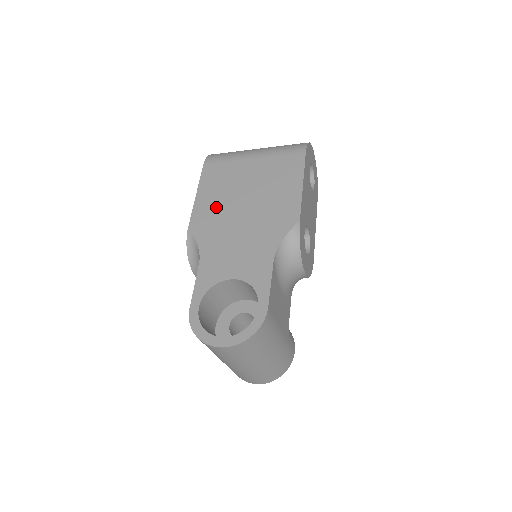
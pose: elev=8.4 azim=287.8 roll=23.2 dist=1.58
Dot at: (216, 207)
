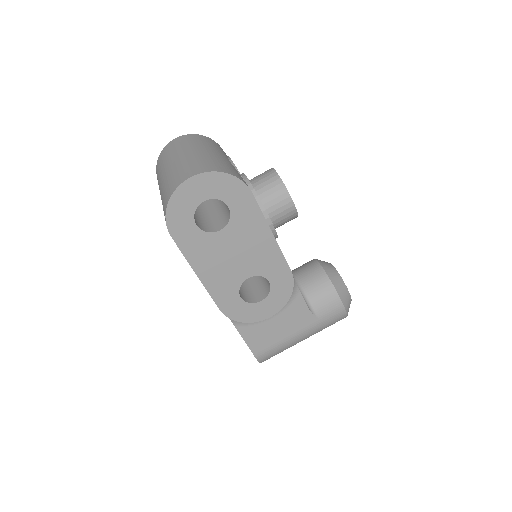
Dot at: occluded
